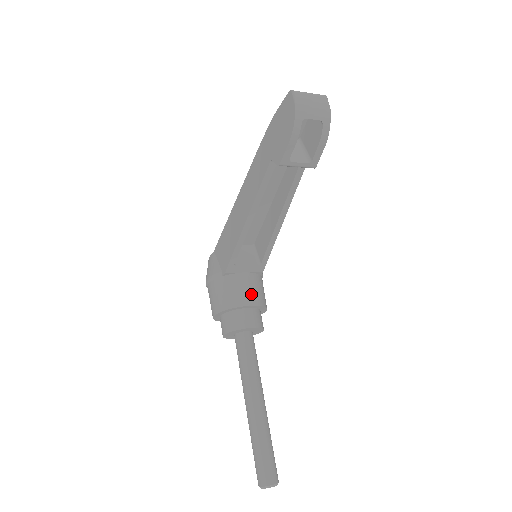
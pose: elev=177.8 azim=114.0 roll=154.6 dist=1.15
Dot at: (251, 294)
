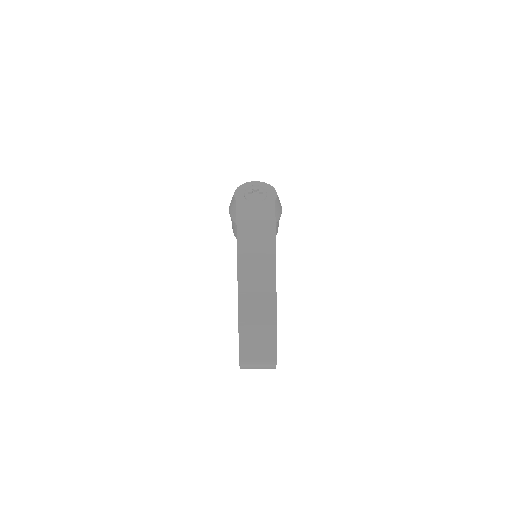
Dot at: occluded
